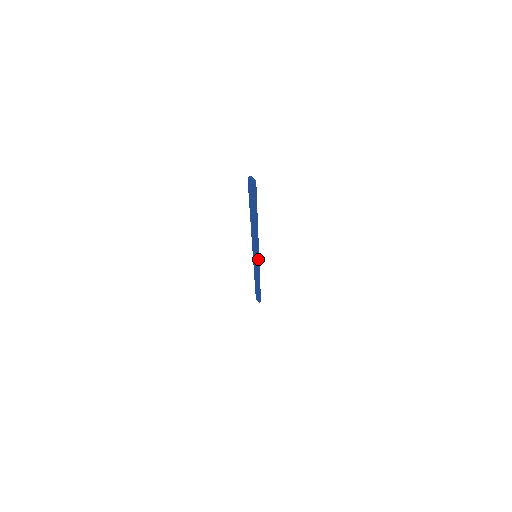
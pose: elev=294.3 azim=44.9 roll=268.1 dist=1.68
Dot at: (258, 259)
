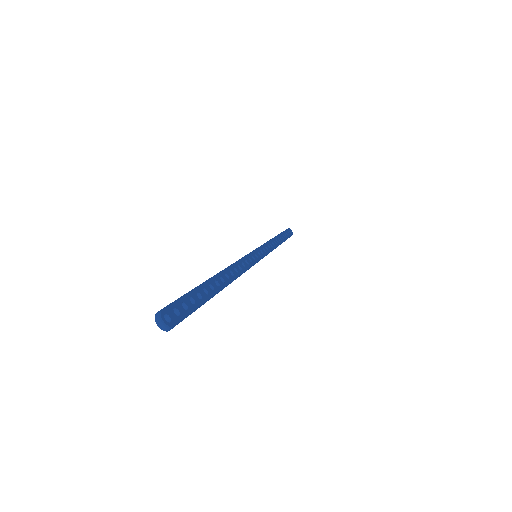
Dot at: occluded
